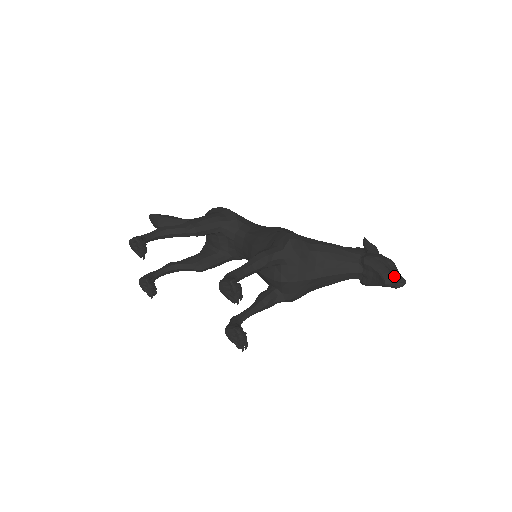
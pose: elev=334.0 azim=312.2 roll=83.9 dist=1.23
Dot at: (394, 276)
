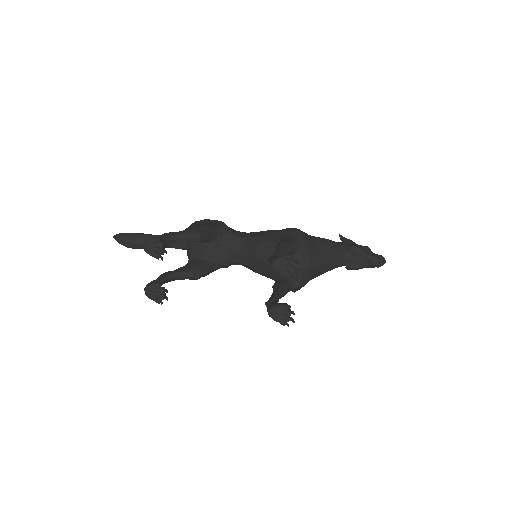
Dot at: (378, 256)
